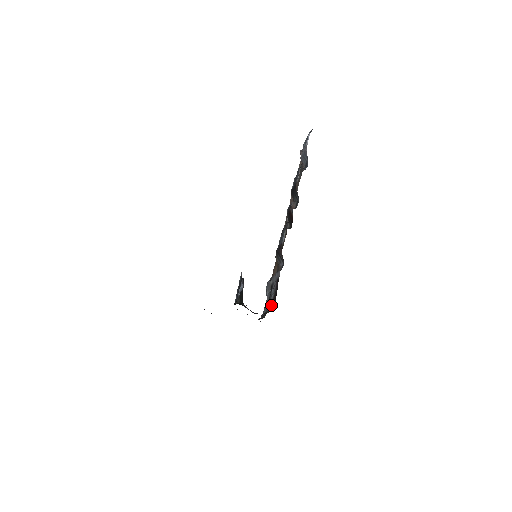
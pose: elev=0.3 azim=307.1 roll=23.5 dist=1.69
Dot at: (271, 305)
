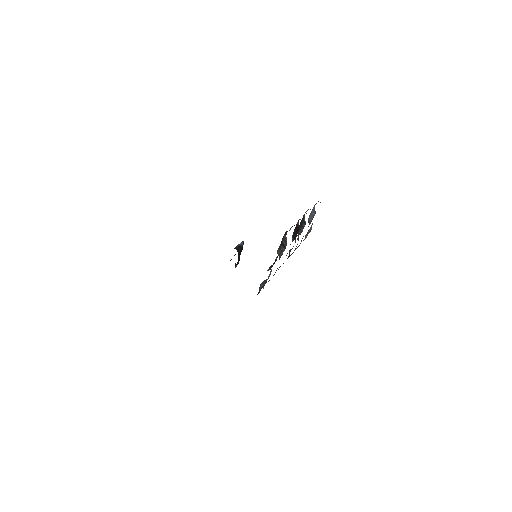
Dot at: (268, 269)
